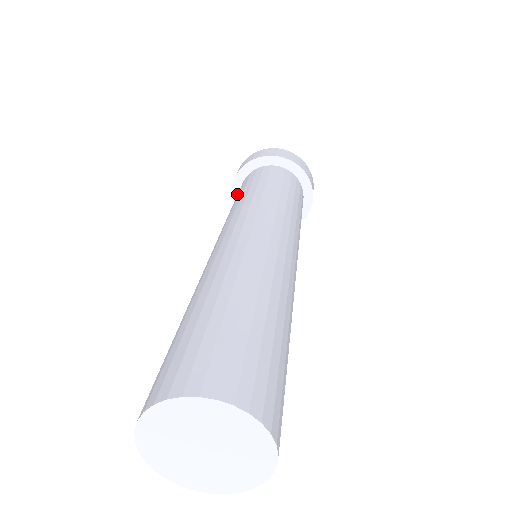
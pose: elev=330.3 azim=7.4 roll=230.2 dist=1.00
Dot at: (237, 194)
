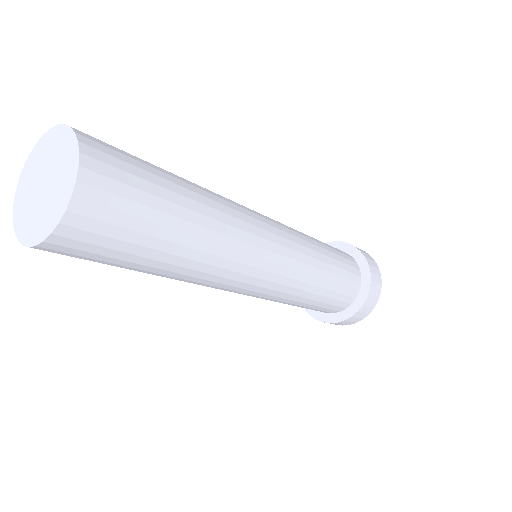
Dot at: occluded
